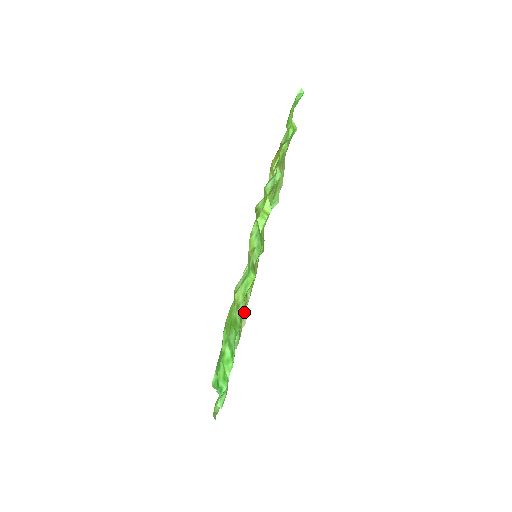
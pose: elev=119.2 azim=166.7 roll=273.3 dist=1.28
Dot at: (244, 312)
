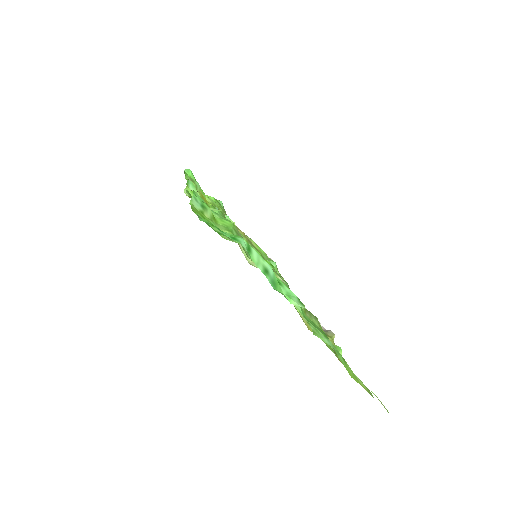
Dot at: occluded
